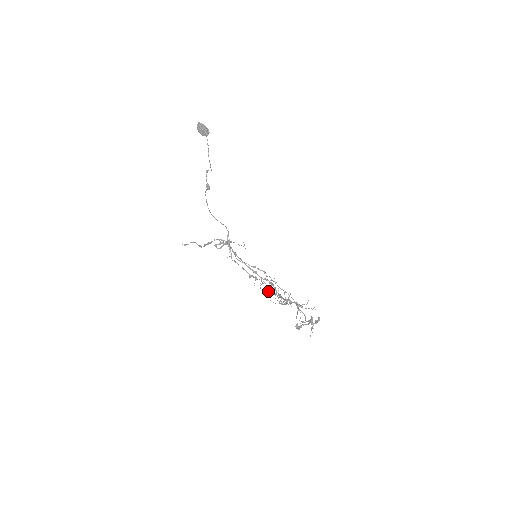
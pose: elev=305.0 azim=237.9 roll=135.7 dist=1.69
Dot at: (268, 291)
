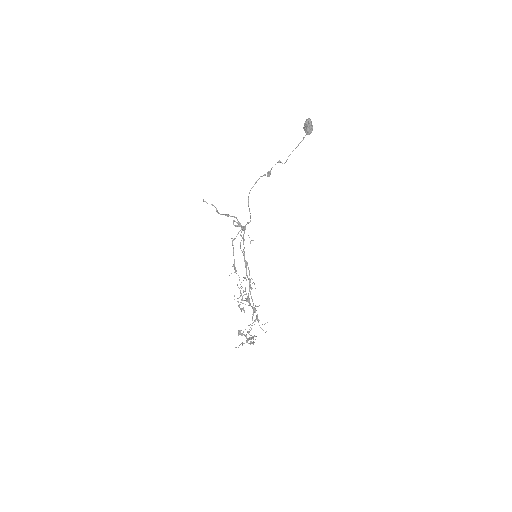
Dot at: (239, 288)
